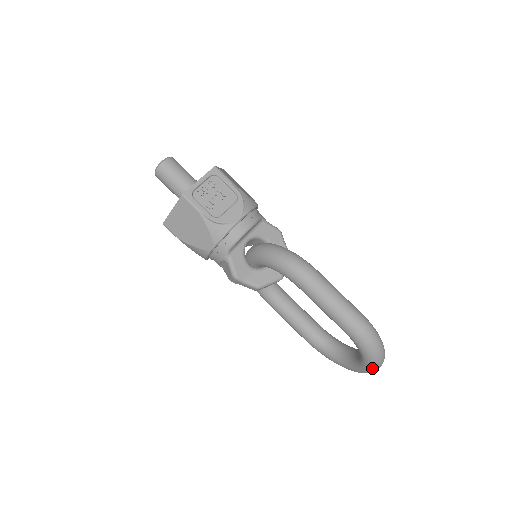
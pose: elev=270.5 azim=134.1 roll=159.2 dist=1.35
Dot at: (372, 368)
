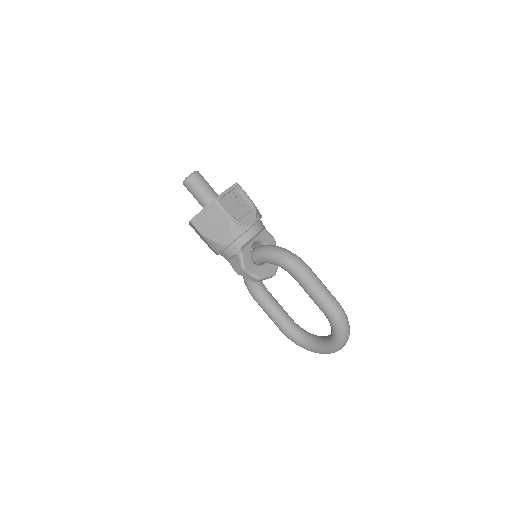
Dot at: (339, 346)
